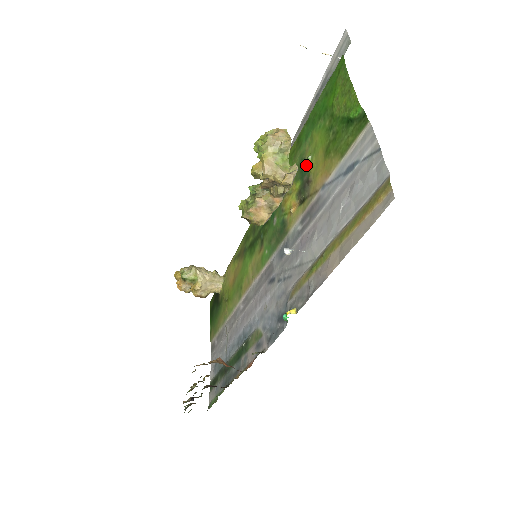
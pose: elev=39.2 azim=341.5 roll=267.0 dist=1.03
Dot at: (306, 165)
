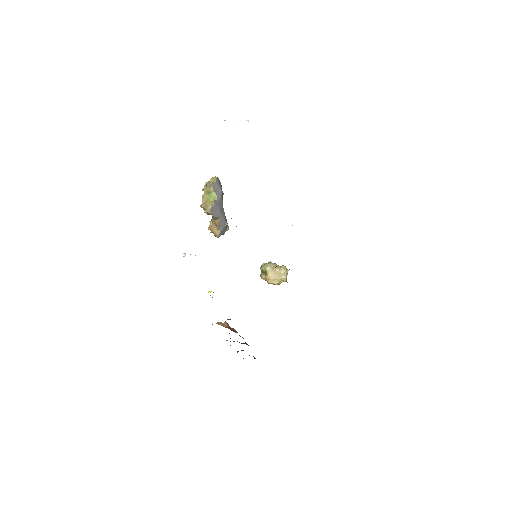
Dot at: occluded
